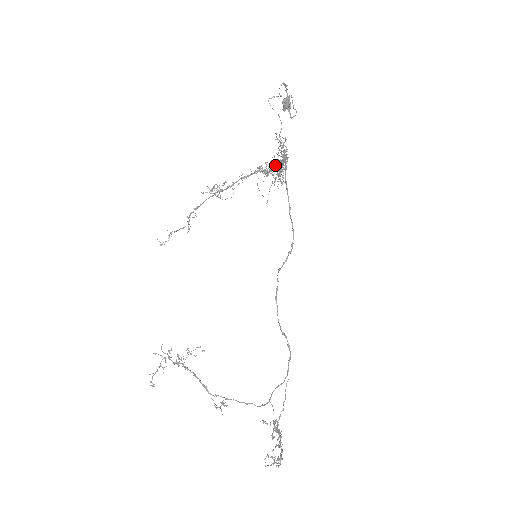
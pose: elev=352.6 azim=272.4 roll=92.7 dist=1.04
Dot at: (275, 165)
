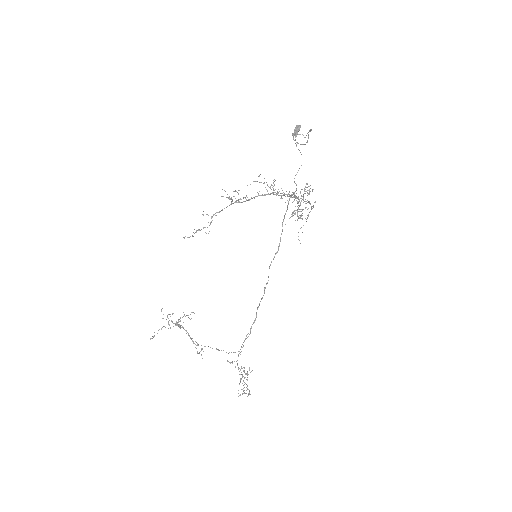
Dot at: (286, 191)
